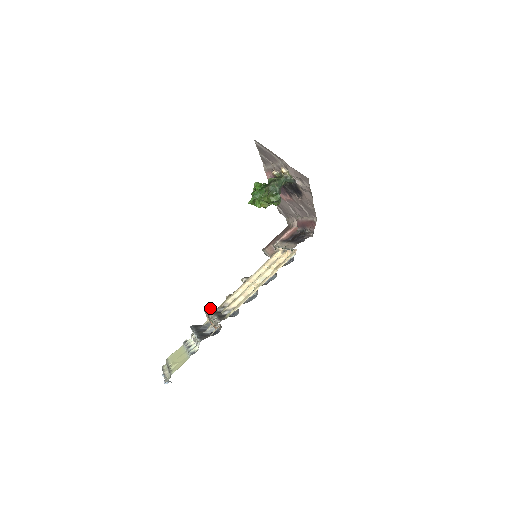
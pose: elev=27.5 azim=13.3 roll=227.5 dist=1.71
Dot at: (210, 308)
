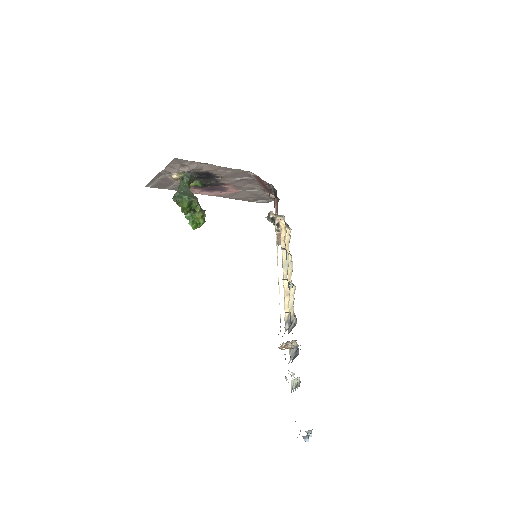
Dot at: occluded
